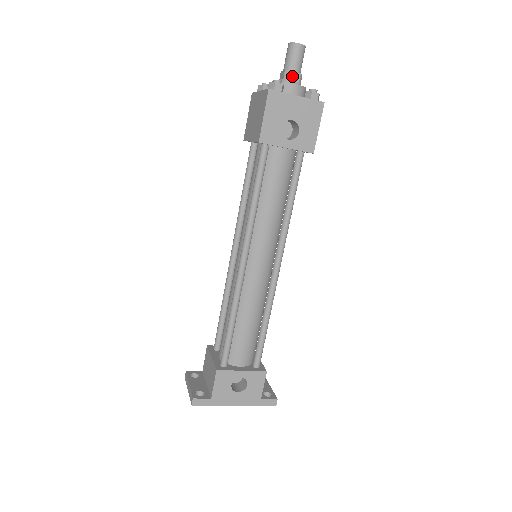
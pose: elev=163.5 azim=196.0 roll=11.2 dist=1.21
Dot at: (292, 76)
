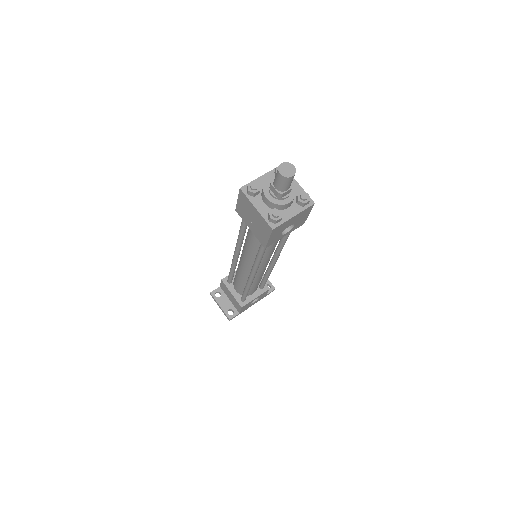
Dot at: (285, 194)
